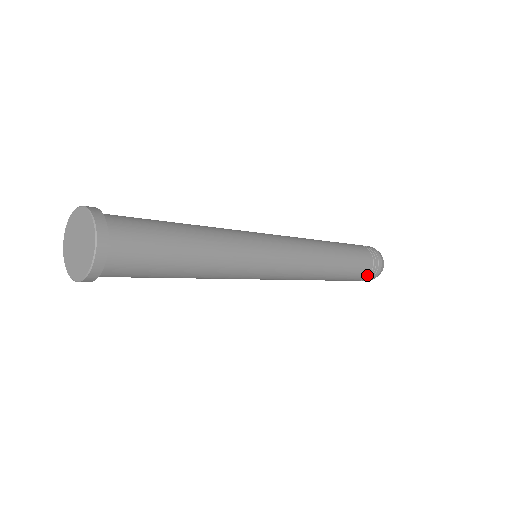
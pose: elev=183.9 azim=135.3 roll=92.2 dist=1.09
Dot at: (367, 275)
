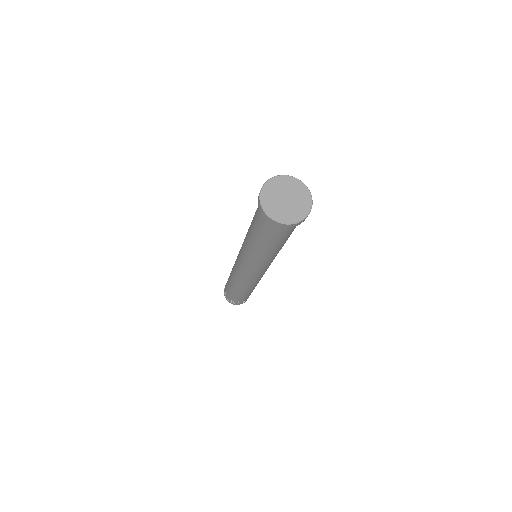
Dot at: (244, 300)
